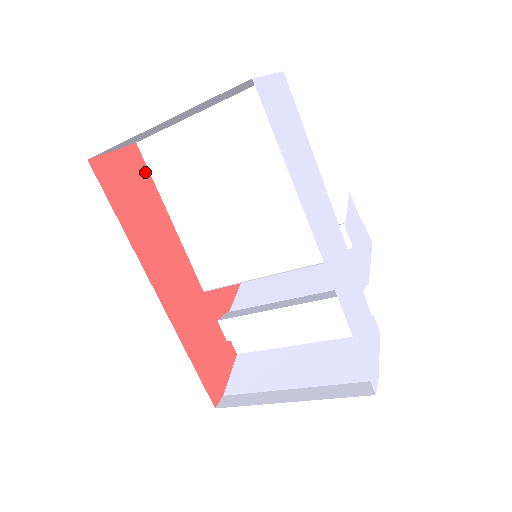
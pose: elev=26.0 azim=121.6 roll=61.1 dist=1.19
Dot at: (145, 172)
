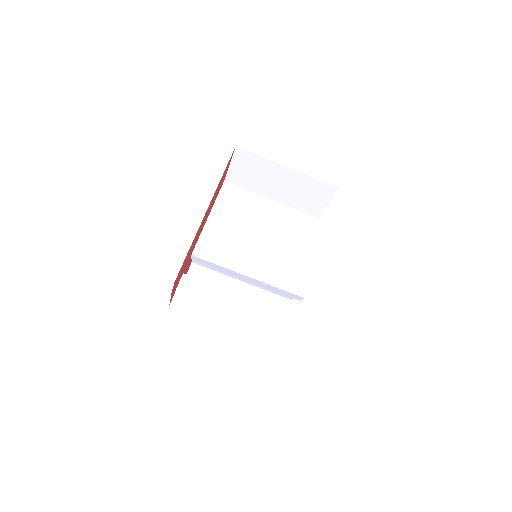
Dot at: occluded
